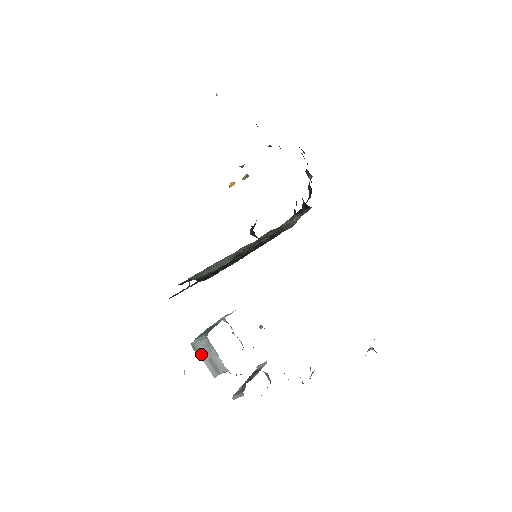
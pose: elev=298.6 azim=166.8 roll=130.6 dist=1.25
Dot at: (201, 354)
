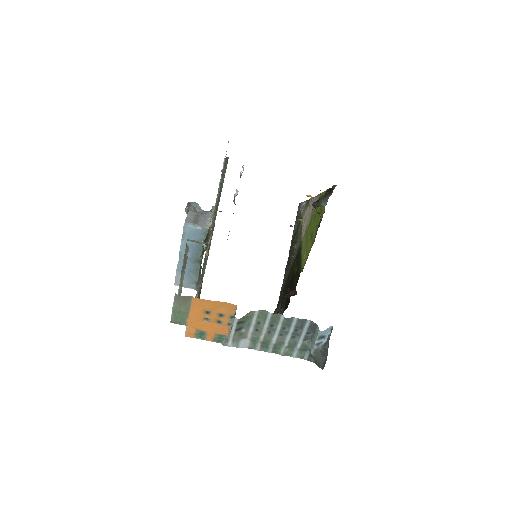
Dot at: (192, 209)
